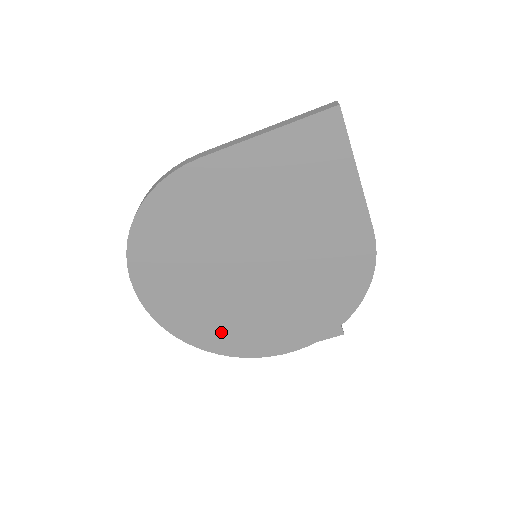
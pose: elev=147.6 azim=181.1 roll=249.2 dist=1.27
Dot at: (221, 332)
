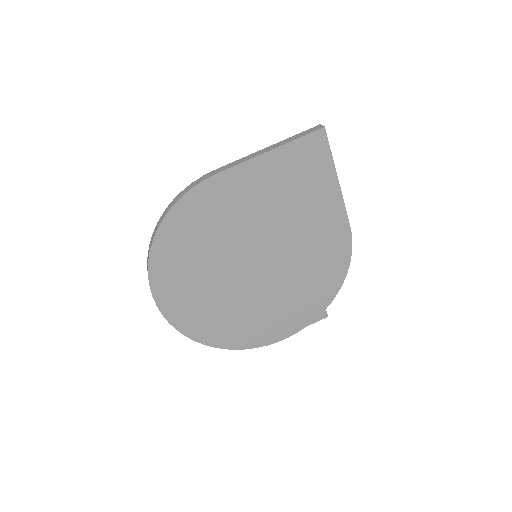
Dot at: (227, 327)
